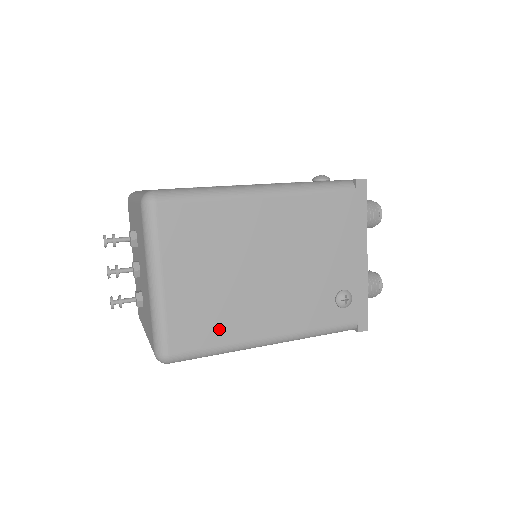
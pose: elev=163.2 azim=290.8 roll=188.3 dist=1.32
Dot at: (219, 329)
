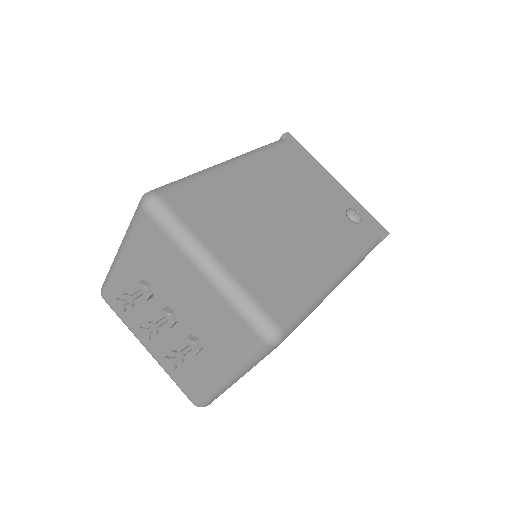
Dot at: (295, 280)
